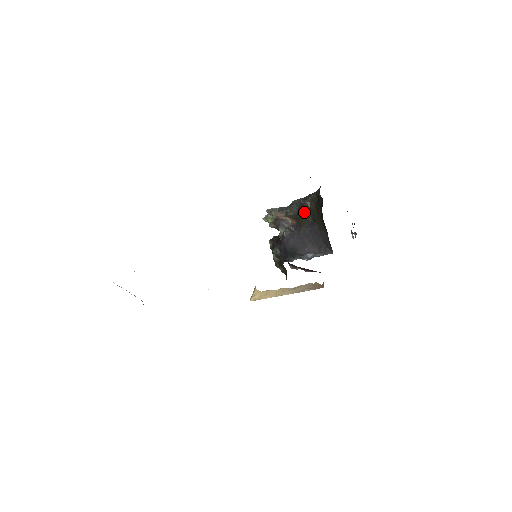
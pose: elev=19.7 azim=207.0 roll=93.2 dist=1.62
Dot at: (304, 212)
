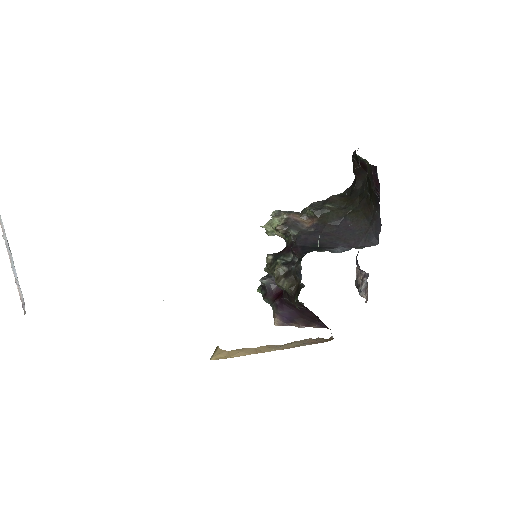
Dot at: (332, 206)
